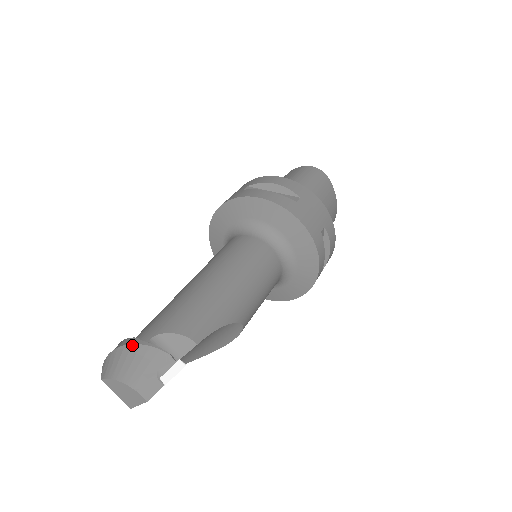
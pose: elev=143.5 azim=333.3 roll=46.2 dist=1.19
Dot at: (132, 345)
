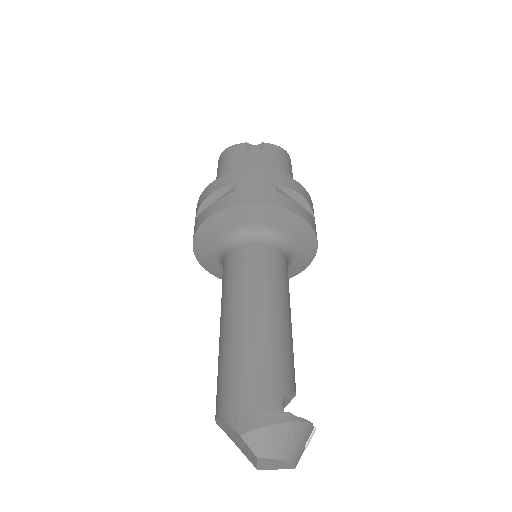
Dot at: (291, 423)
